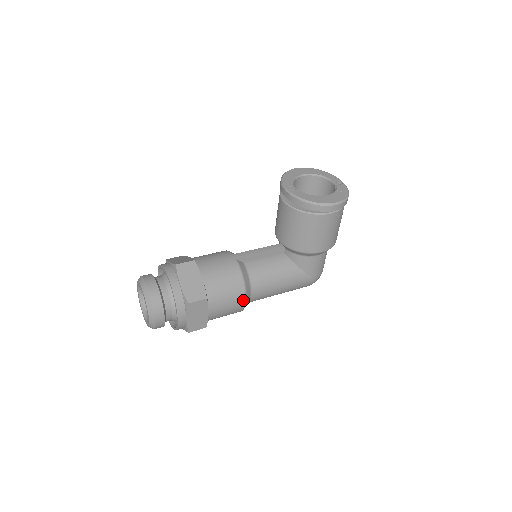
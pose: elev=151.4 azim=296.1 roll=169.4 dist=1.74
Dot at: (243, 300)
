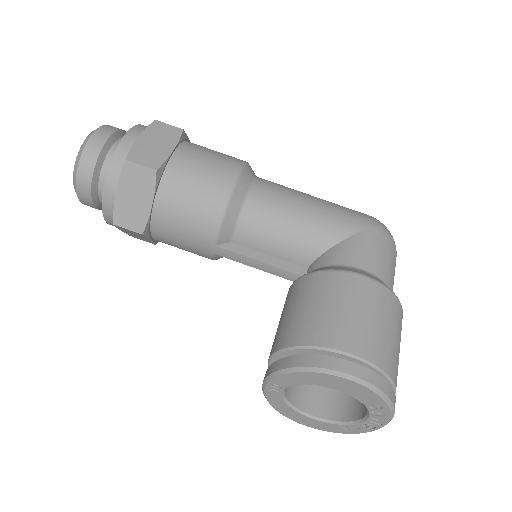
Dot at: occluded
